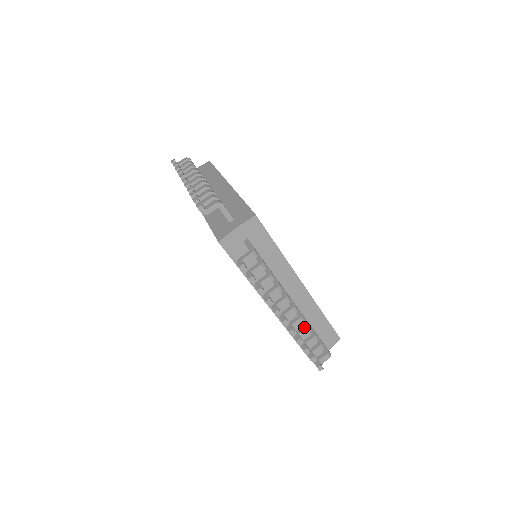
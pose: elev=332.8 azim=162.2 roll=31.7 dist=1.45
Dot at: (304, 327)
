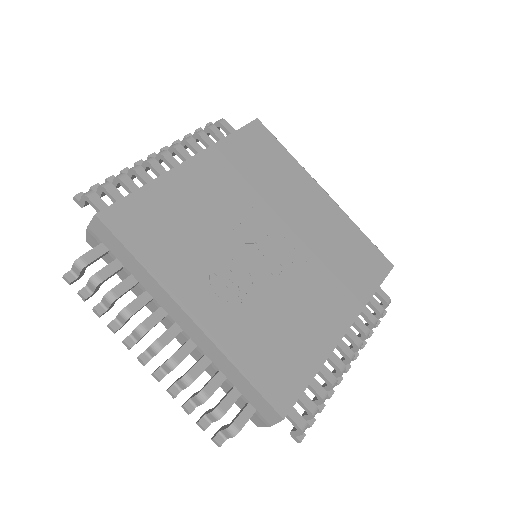
Dot at: (181, 376)
